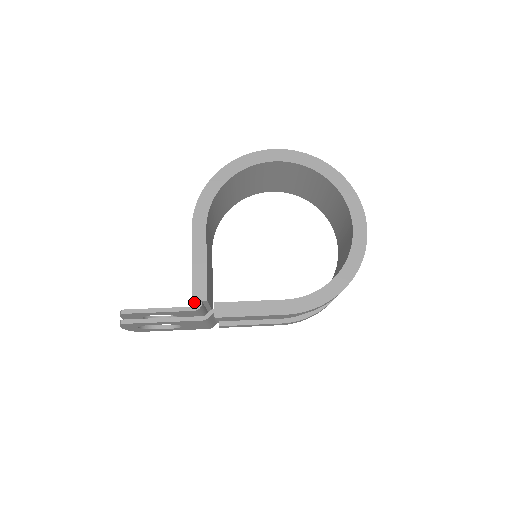
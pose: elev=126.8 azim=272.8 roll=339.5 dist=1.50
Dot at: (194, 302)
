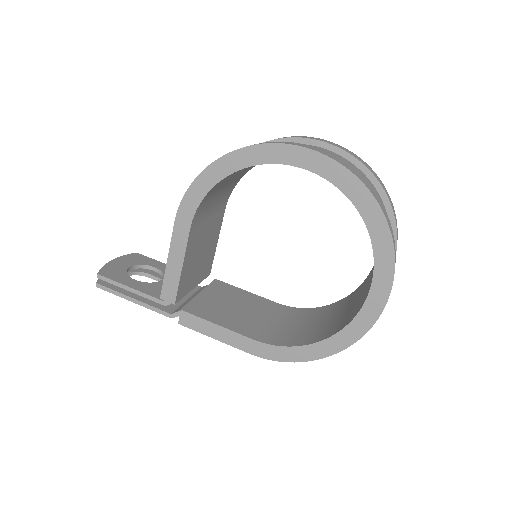
Dot at: occluded
